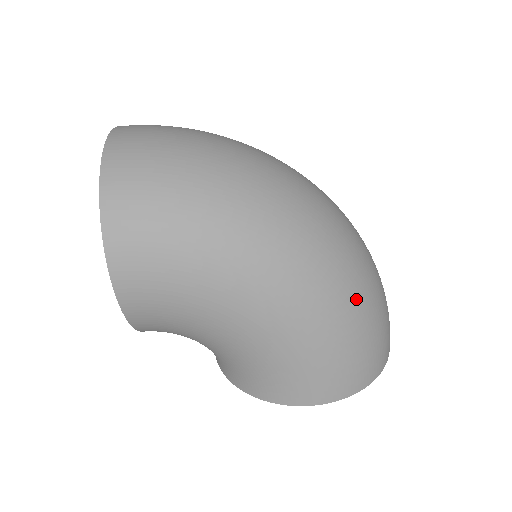
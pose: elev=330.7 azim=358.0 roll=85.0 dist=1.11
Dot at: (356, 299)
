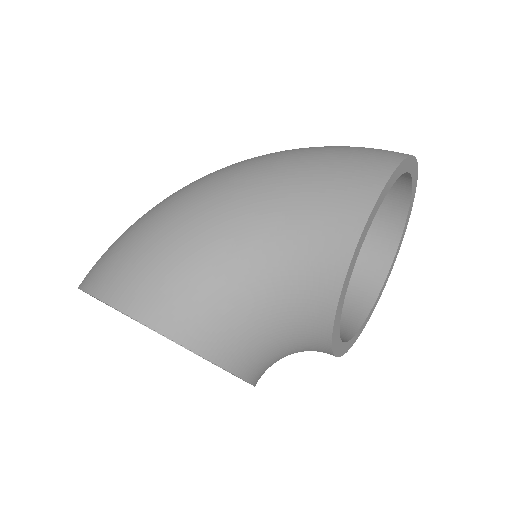
Dot at: (292, 150)
